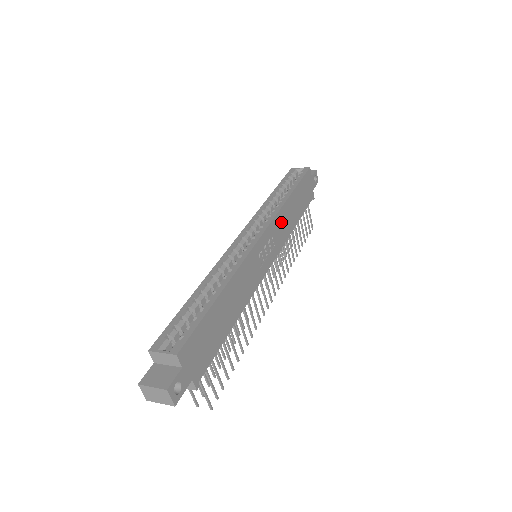
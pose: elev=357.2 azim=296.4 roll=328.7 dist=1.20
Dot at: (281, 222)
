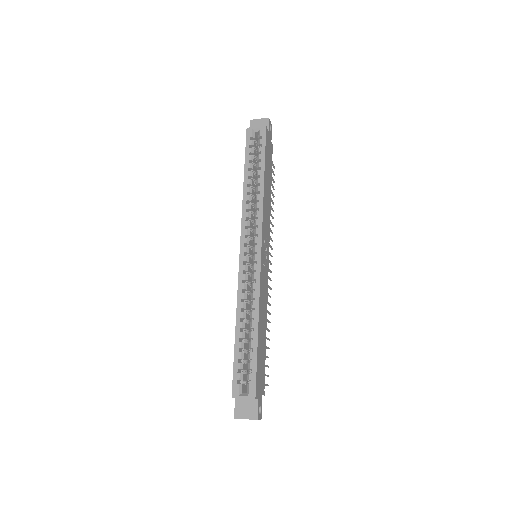
Dot at: (265, 214)
